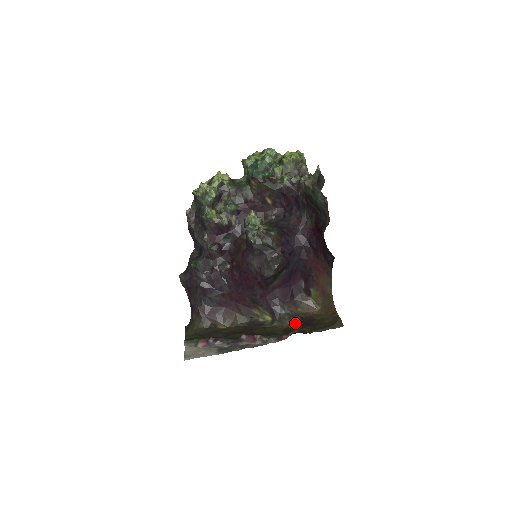
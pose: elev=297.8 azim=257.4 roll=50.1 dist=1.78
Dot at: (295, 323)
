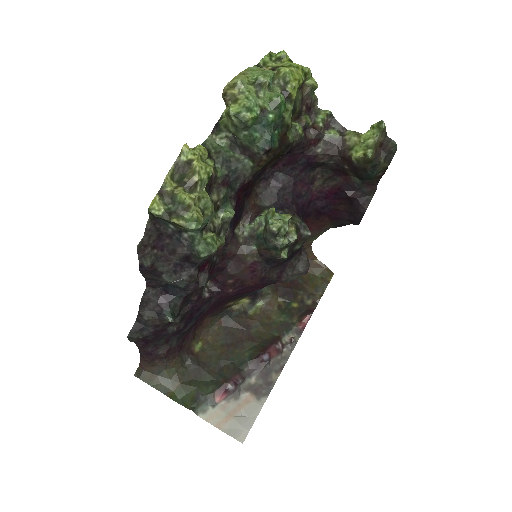
Dot at: (281, 293)
